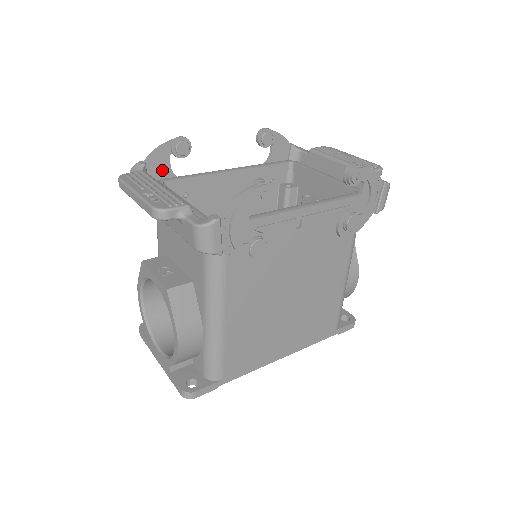
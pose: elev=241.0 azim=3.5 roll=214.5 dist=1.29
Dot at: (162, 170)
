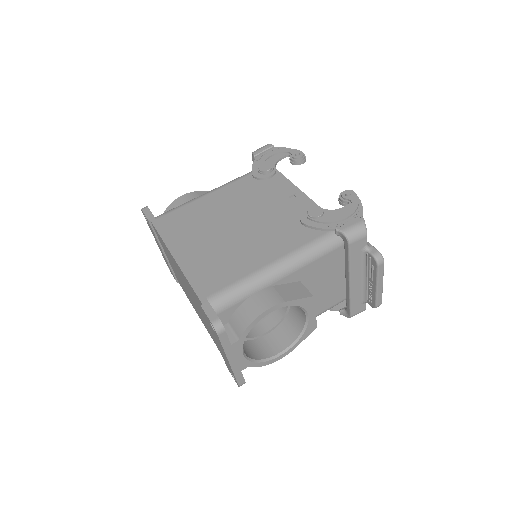
Dot at: occluded
